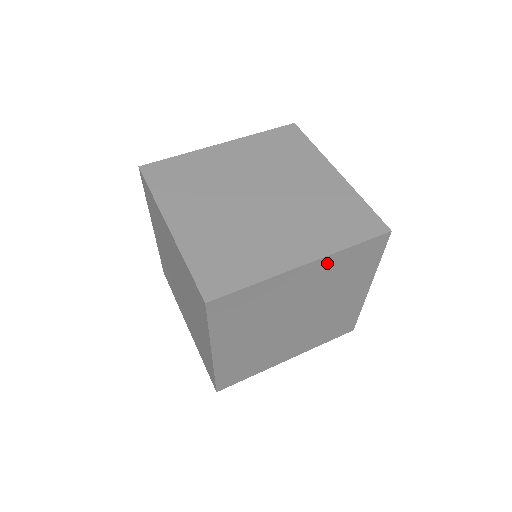
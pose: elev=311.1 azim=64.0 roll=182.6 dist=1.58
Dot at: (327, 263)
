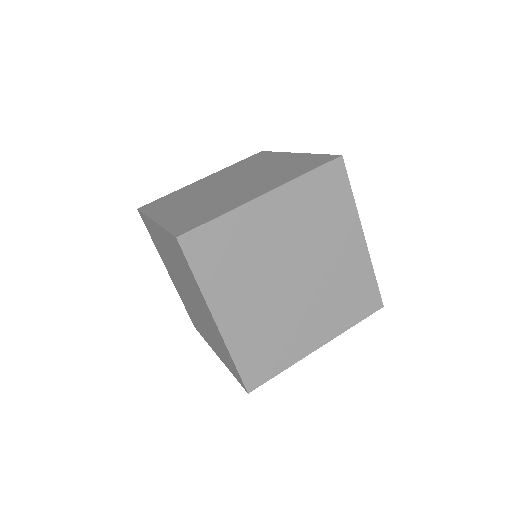
Dot at: (290, 194)
